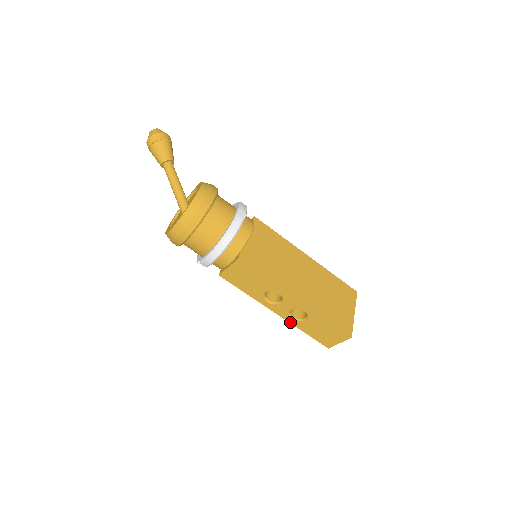
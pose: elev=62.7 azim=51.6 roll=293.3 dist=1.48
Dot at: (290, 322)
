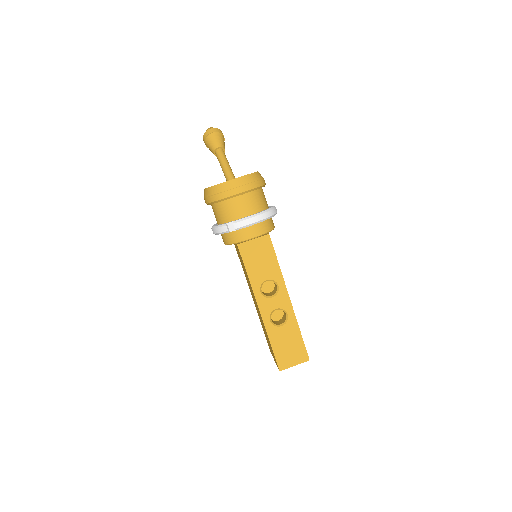
Dot at: (265, 325)
